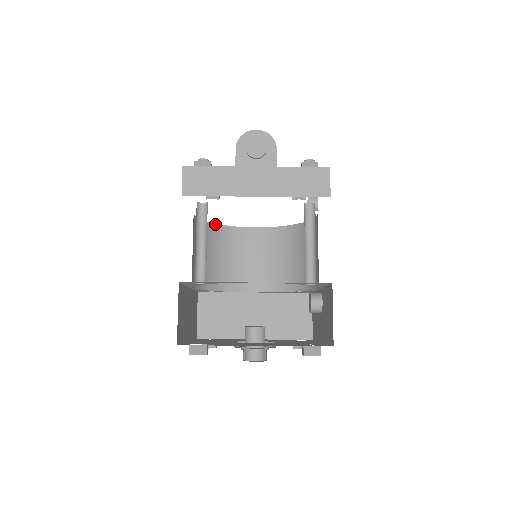
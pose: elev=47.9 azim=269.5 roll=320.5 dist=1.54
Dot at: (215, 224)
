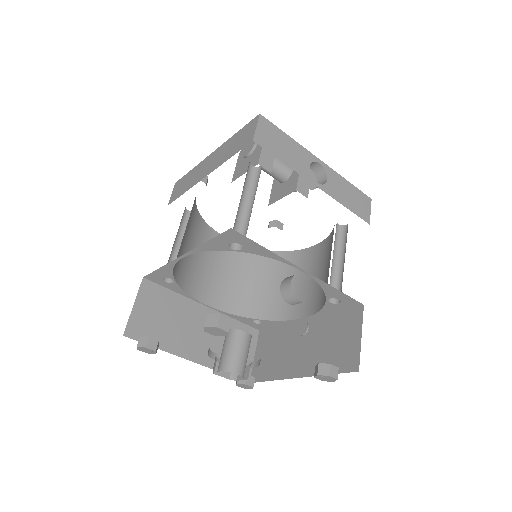
Dot at: occluded
